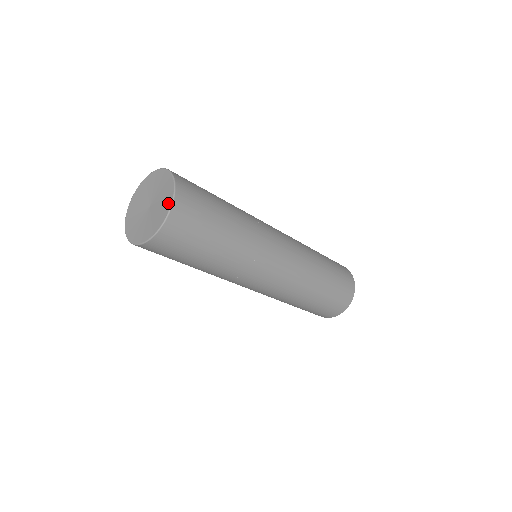
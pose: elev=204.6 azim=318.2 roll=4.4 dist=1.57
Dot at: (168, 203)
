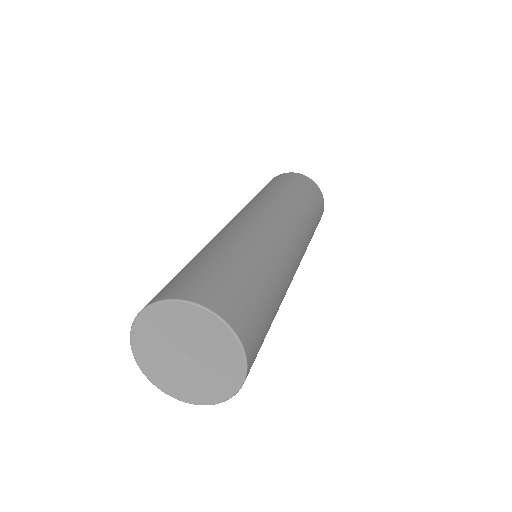
Dot at: (237, 362)
